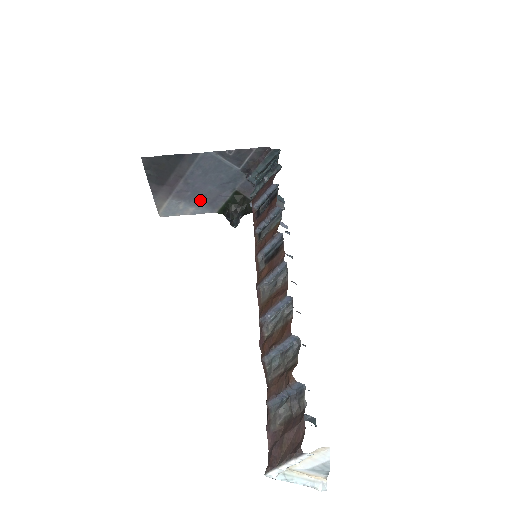
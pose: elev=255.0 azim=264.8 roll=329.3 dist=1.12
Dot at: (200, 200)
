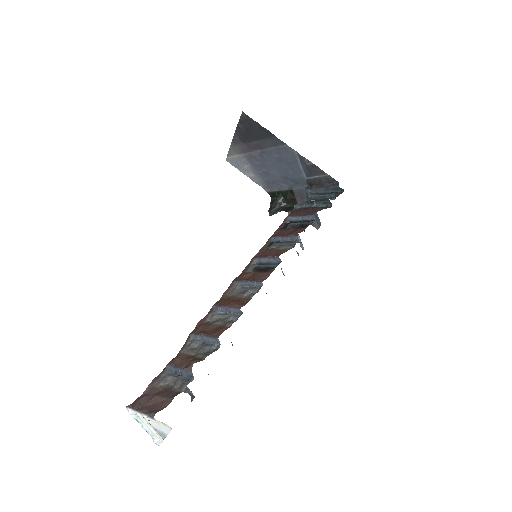
Dot at: (262, 174)
